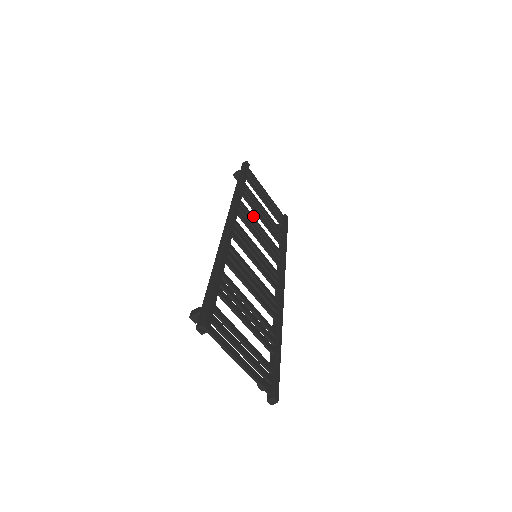
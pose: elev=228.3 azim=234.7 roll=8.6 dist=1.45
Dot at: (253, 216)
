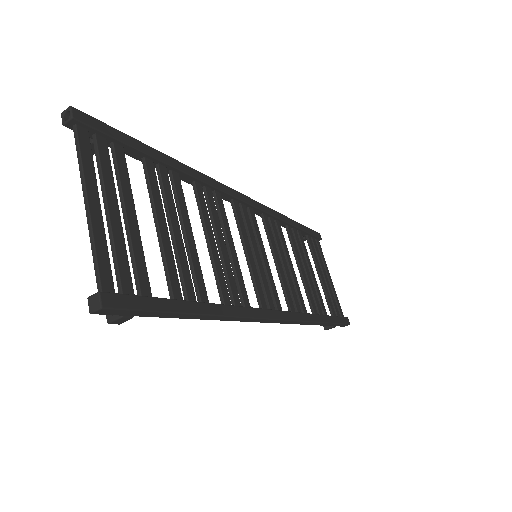
Dot at: (287, 248)
